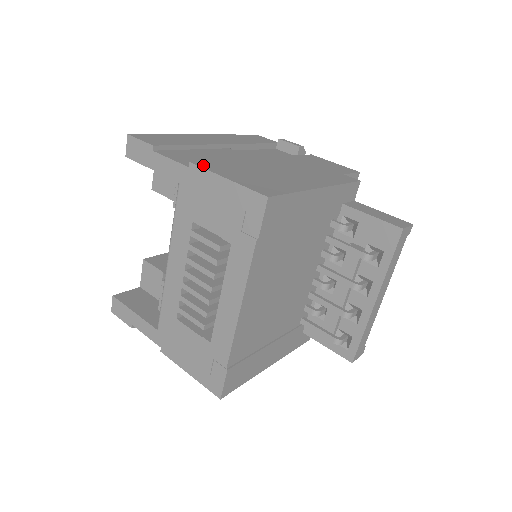
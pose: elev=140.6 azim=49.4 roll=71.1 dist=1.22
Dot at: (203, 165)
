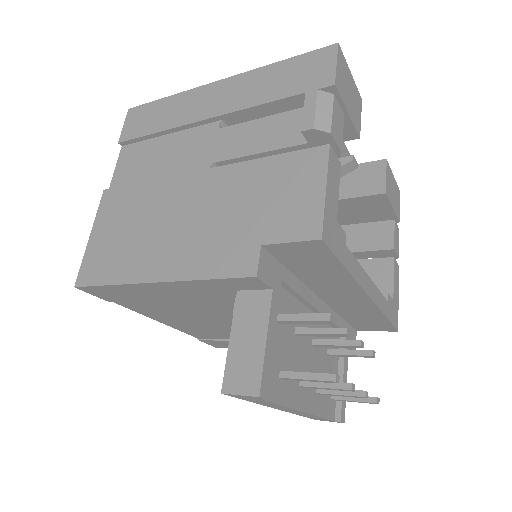
Dot at: (105, 200)
